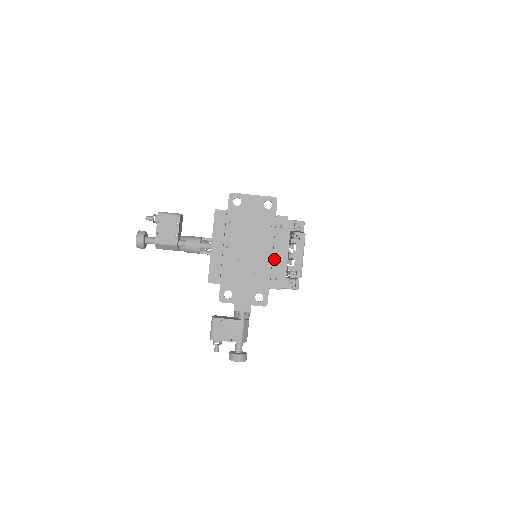
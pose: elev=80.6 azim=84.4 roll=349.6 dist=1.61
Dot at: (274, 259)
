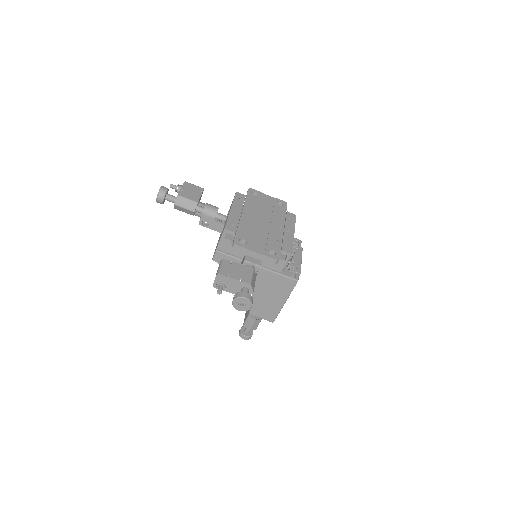
Dot at: (285, 234)
